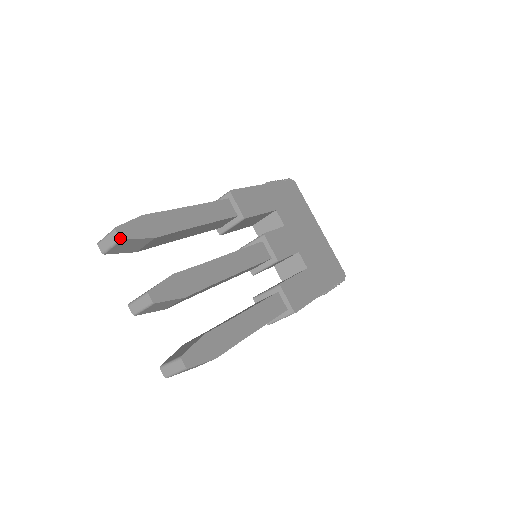
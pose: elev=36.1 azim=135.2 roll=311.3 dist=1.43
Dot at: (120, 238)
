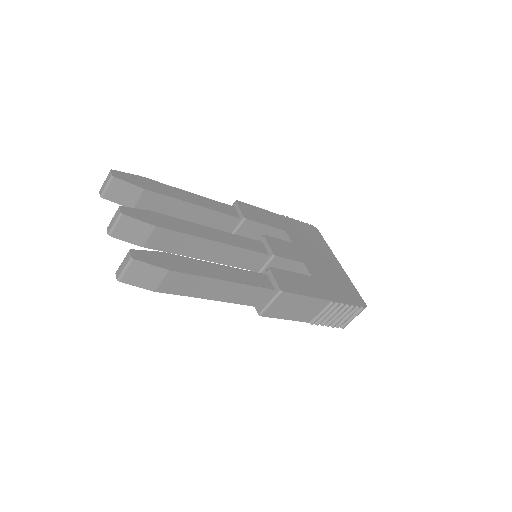
Dot at: (112, 175)
